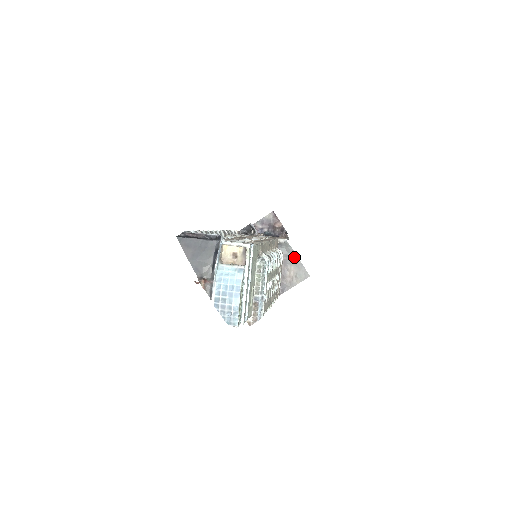
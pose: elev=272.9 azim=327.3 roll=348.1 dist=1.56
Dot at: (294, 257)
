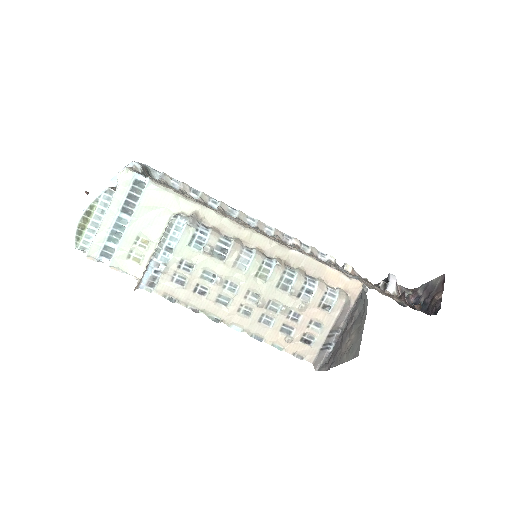
Dot at: (363, 318)
